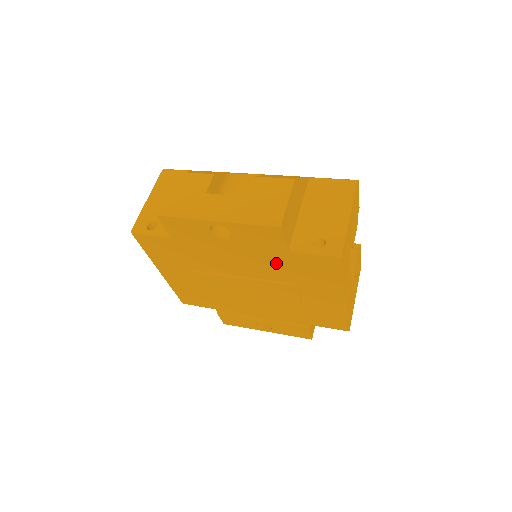
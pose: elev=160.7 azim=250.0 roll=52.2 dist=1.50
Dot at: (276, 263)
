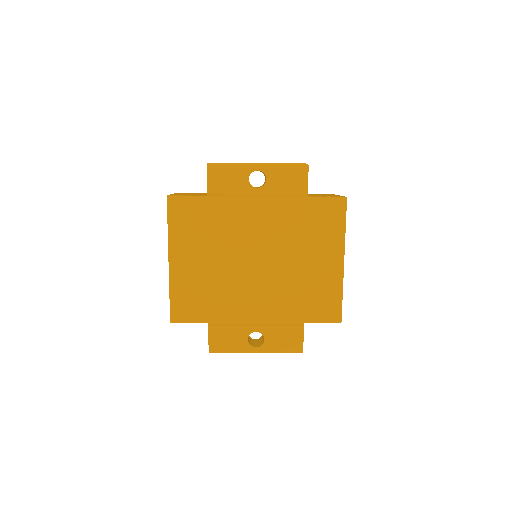
Dot at: (294, 217)
